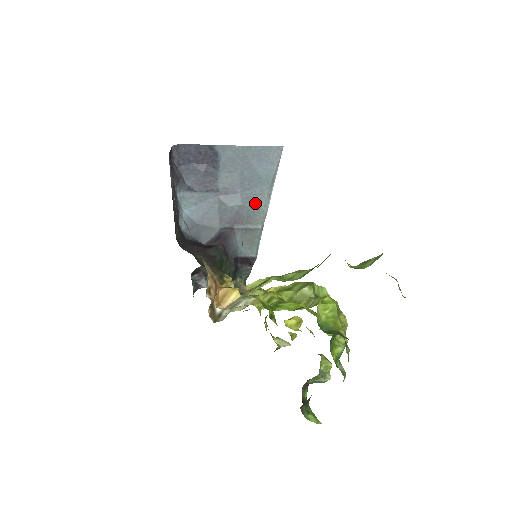
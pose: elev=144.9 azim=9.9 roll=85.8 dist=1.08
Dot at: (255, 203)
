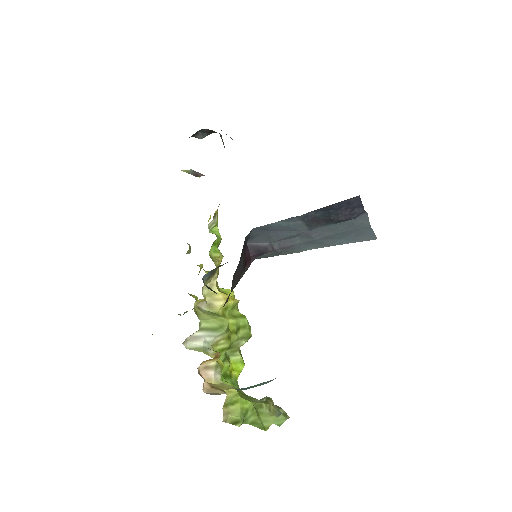
Dot at: (309, 246)
